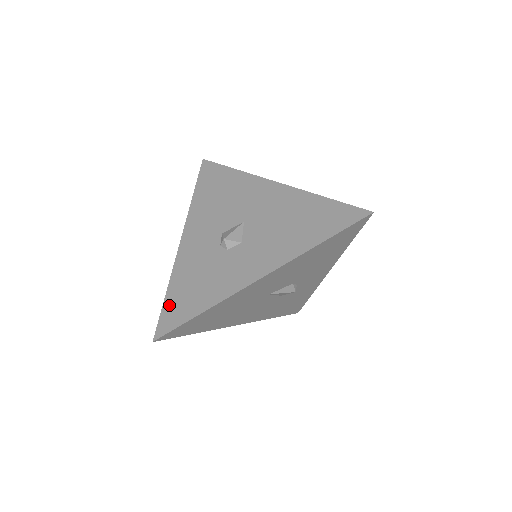
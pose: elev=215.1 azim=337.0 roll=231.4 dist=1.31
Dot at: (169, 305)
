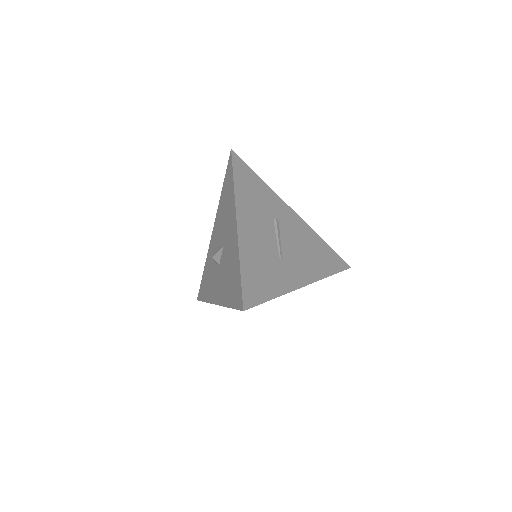
Dot at: (202, 282)
